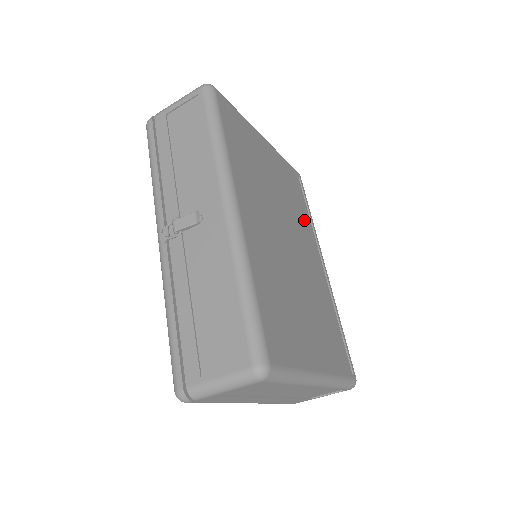
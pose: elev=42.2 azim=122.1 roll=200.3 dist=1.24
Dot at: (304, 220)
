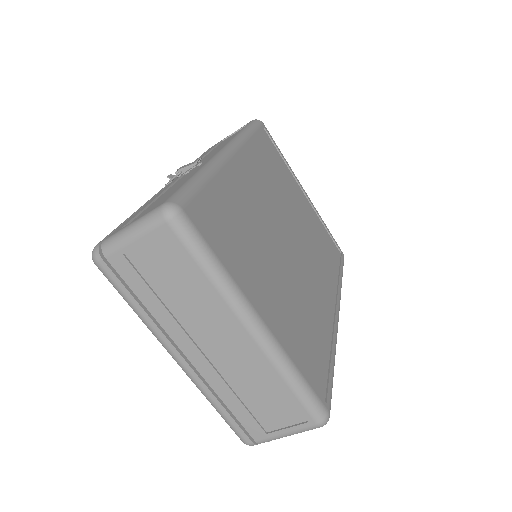
Dot at: (327, 268)
